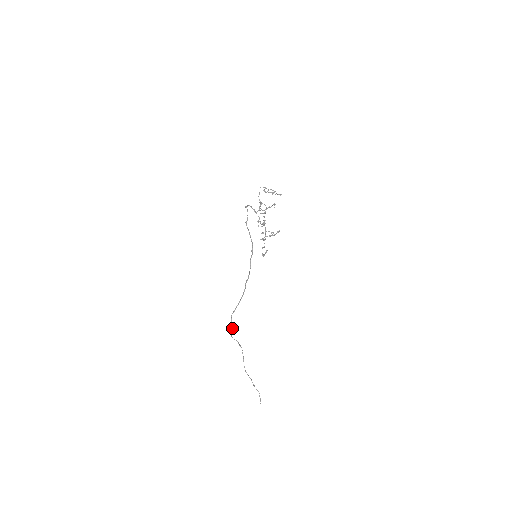
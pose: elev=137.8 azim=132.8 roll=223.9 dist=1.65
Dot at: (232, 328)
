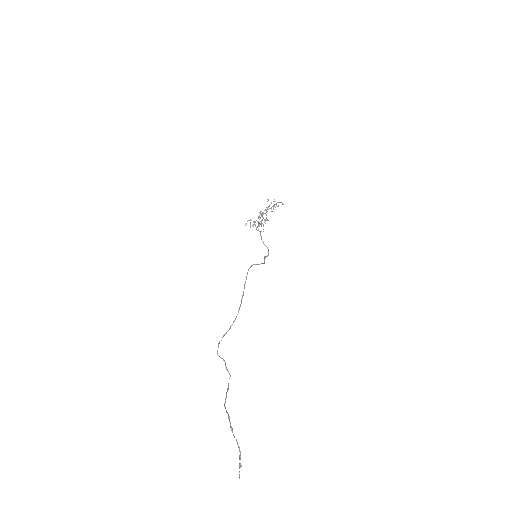
Dot at: occluded
